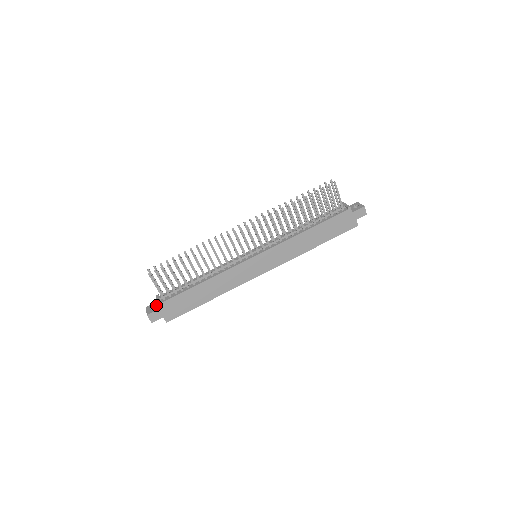
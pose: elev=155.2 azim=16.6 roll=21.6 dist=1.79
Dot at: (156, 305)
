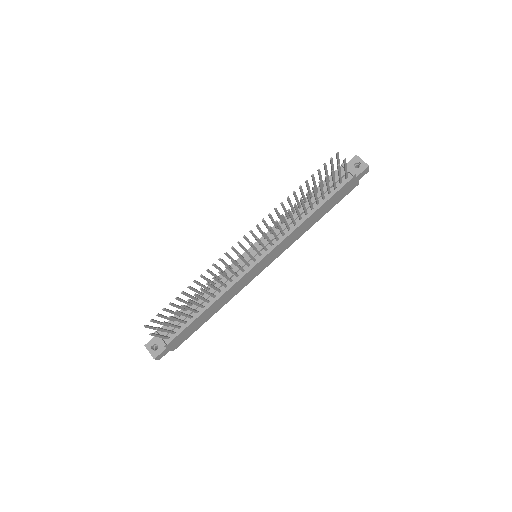
Dot at: (158, 342)
